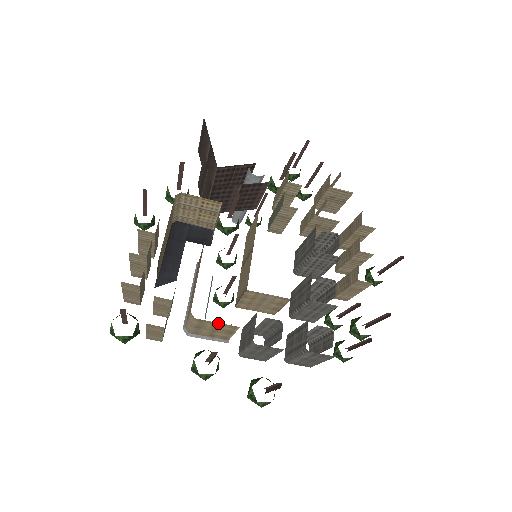
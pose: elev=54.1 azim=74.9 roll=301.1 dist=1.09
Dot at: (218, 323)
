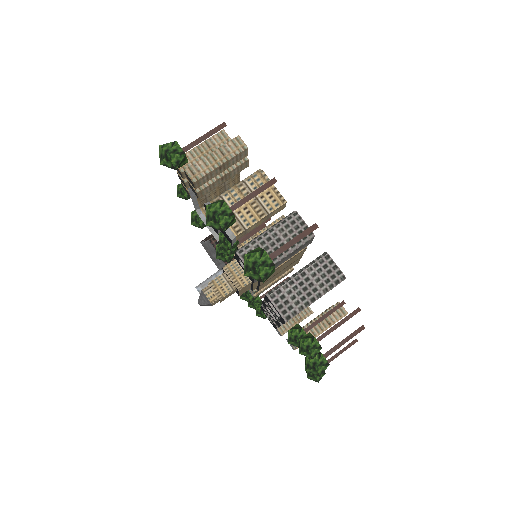
Dot at: (273, 188)
